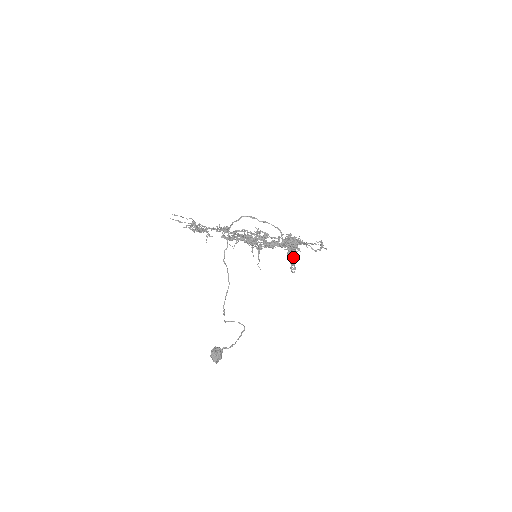
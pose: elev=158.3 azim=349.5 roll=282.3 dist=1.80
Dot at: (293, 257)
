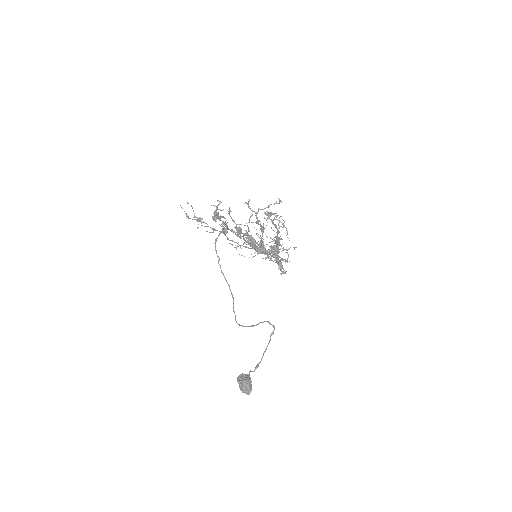
Dot at: (279, 260)
